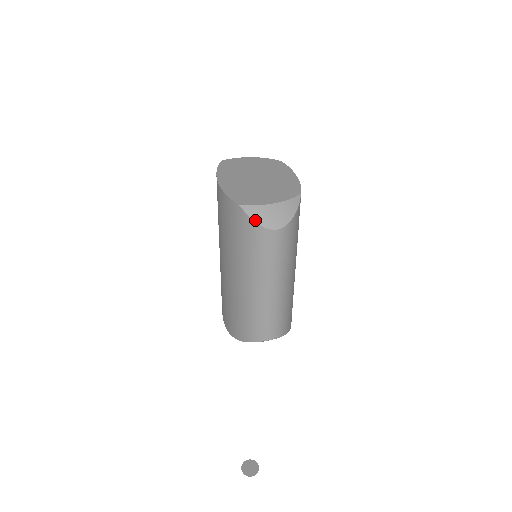
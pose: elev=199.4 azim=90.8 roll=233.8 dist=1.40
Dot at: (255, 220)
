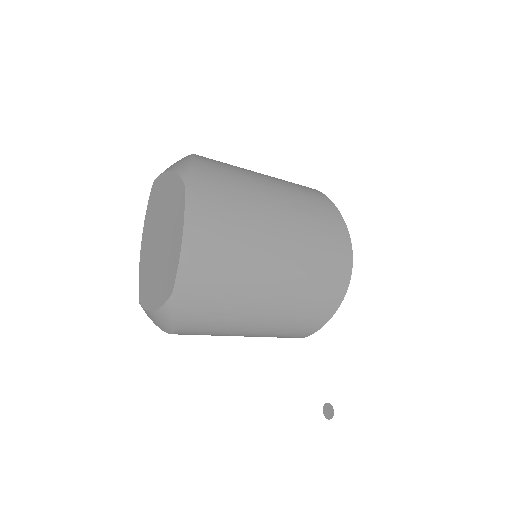
Dot at: (153, 322)
